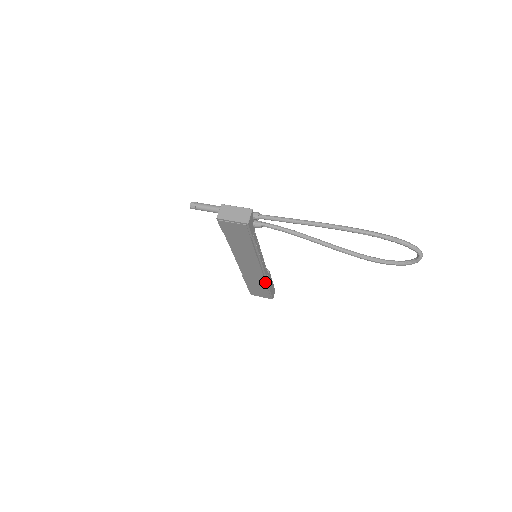
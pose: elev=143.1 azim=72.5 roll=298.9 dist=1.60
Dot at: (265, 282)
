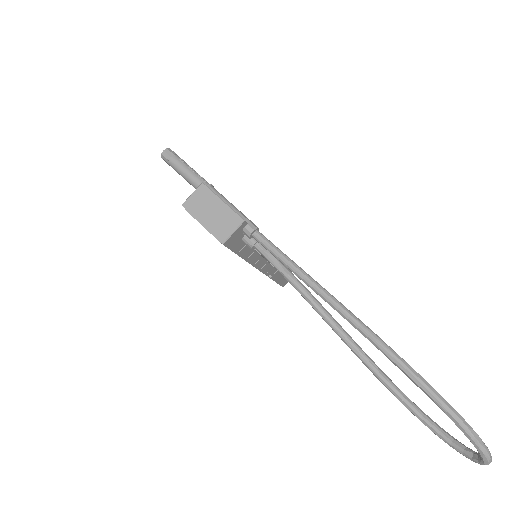
Dot at: occluded
